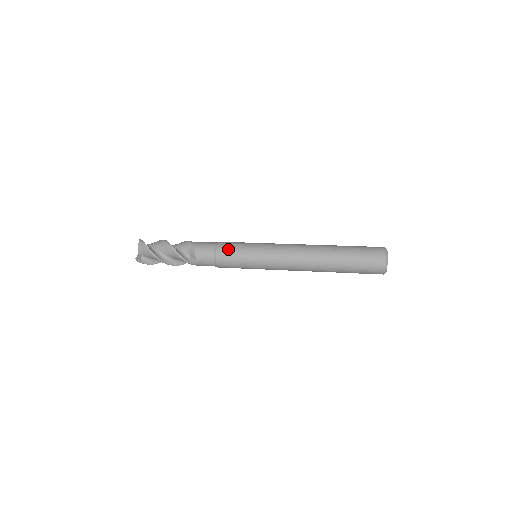
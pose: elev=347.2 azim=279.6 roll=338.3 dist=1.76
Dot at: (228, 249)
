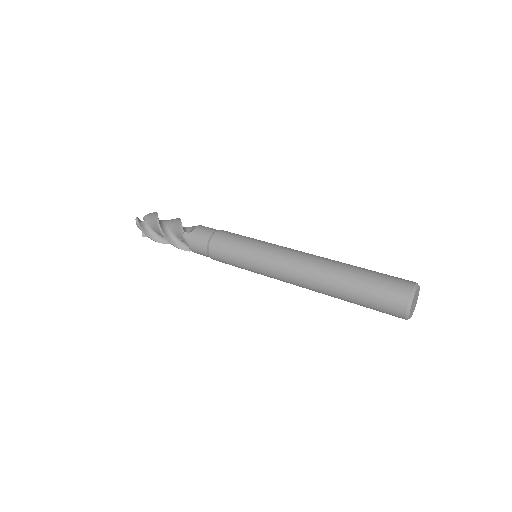
Dot at: (220, 256)
